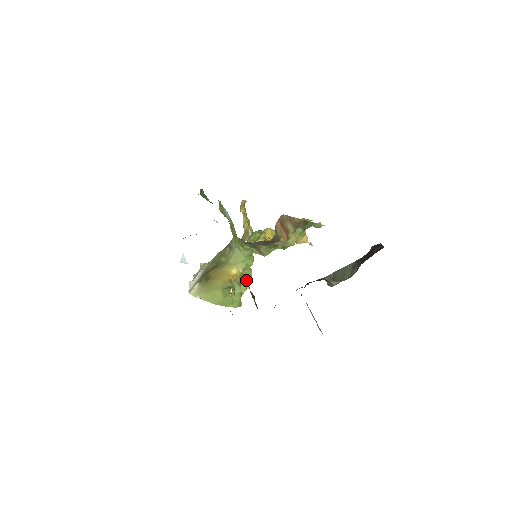
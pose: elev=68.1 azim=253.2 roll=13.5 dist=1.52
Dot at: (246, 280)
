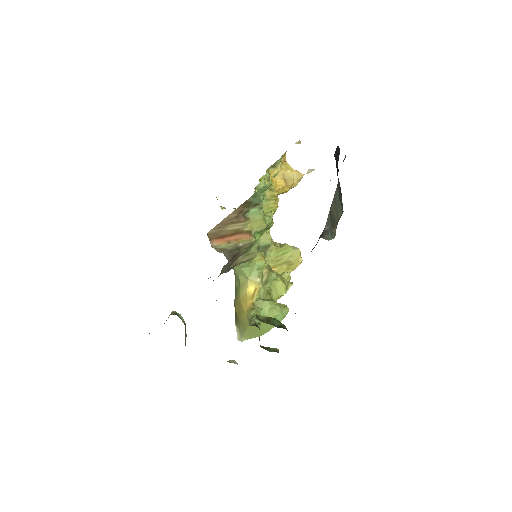
Dot at: (291, 257)
